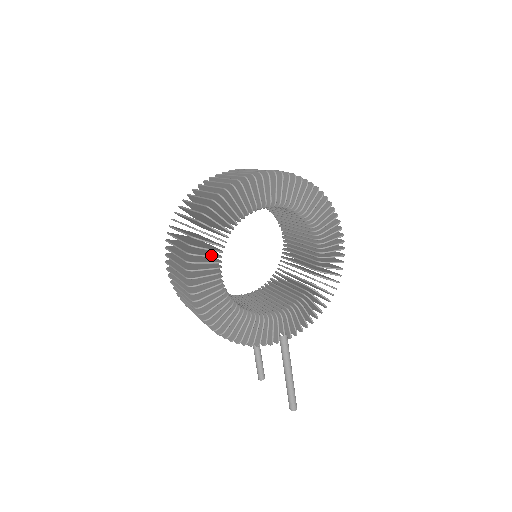
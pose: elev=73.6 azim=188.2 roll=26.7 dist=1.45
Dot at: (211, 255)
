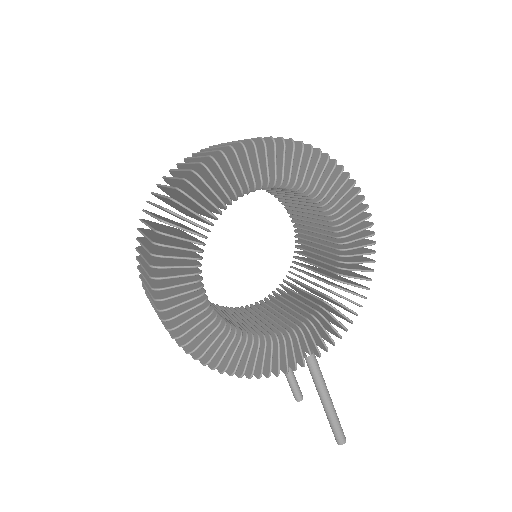
Dot at: (184, 273)
